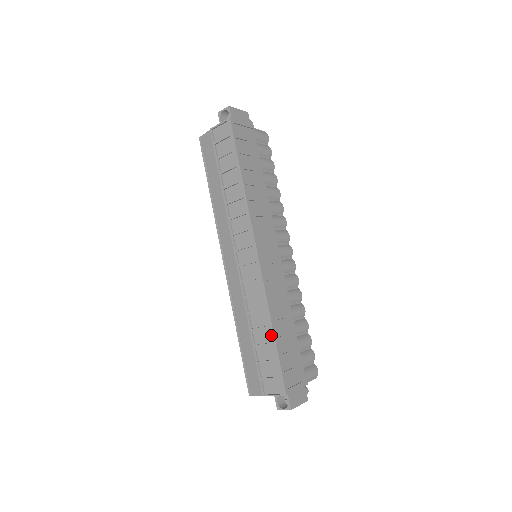
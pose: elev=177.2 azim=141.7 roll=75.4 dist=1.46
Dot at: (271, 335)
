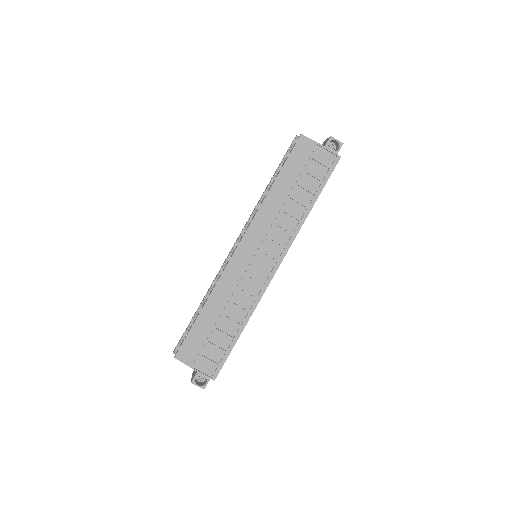
Dot at: (238, 332)
